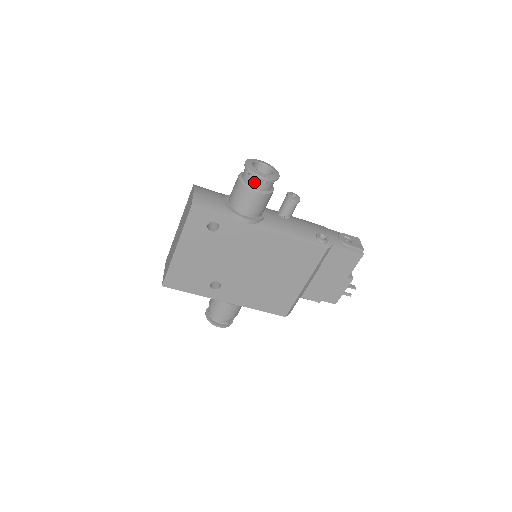
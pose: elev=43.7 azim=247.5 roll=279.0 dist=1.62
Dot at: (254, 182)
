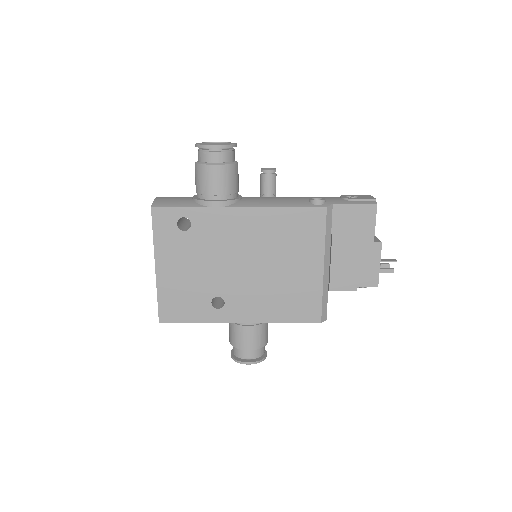
Dot at: (208, 156)
